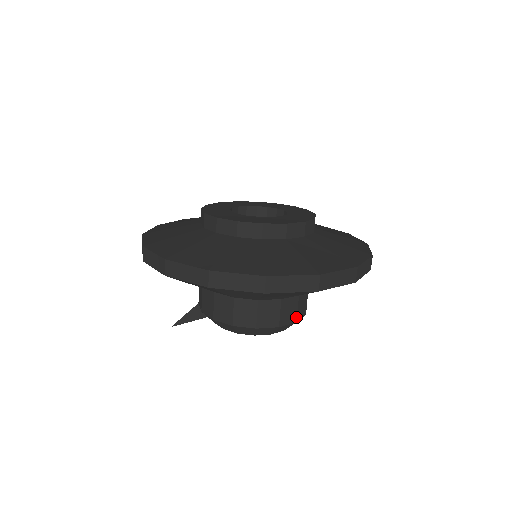
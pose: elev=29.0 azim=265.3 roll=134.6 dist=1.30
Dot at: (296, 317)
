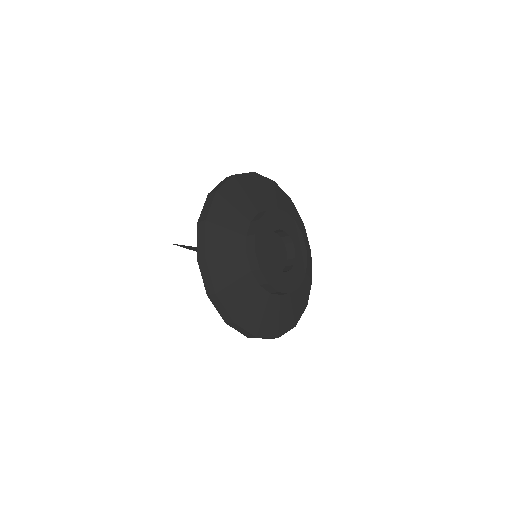
Dot at: occluded
